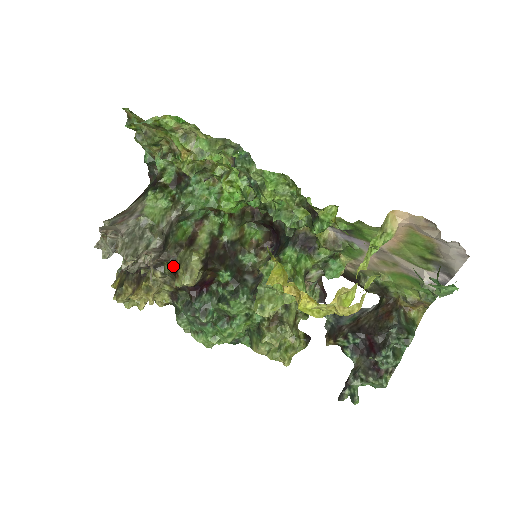
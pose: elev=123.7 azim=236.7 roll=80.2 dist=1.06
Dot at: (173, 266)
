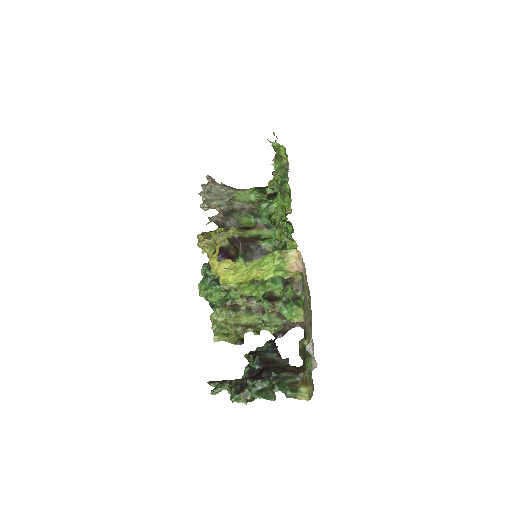
Dot at: occluded
